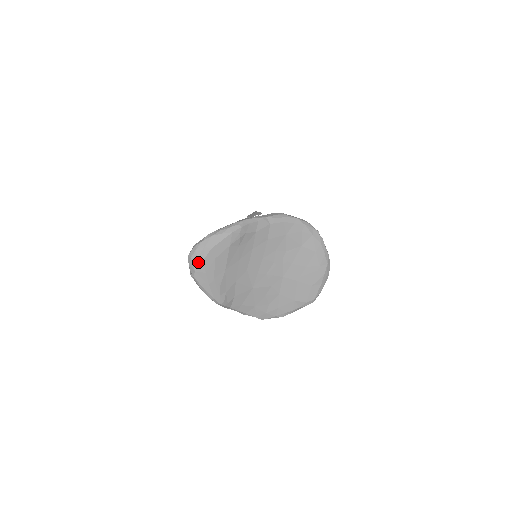
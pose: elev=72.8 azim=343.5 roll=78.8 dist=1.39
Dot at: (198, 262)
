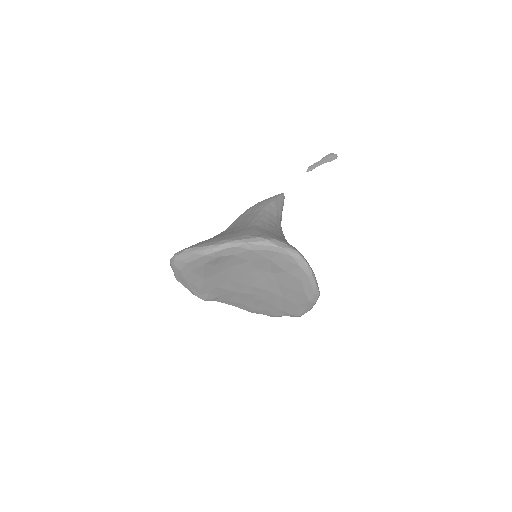
Dot at: (176, 270)
